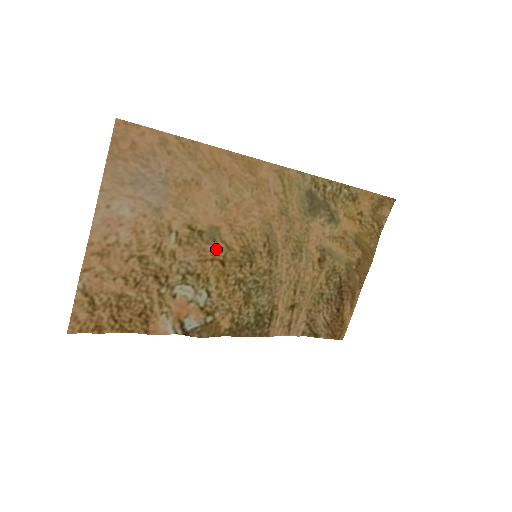
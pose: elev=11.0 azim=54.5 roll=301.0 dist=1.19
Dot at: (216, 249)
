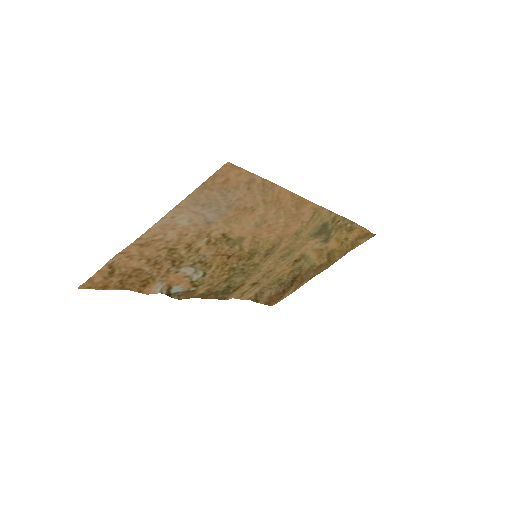
Dot at: (231, 249)
